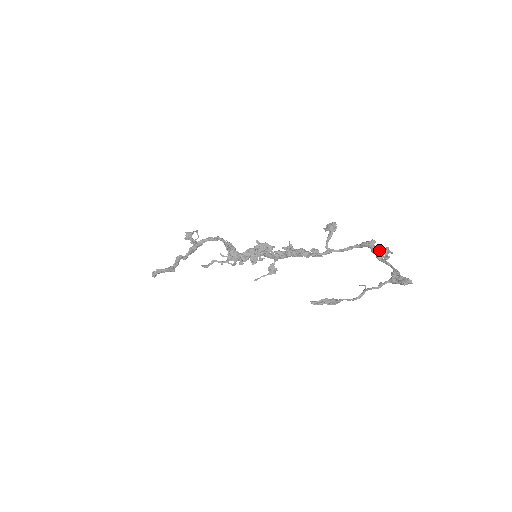
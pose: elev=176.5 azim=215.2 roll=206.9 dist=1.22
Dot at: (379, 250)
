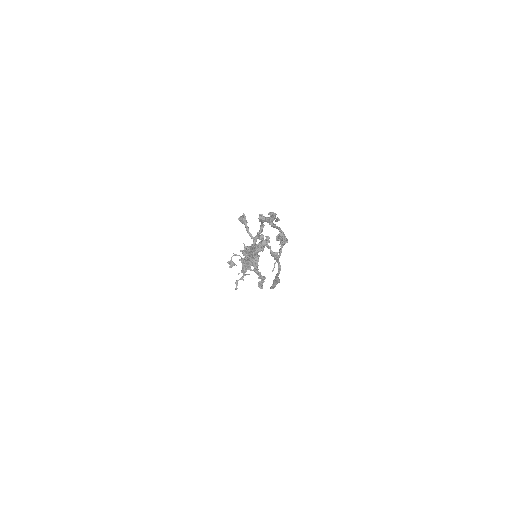
Dot at: (268, 219)
